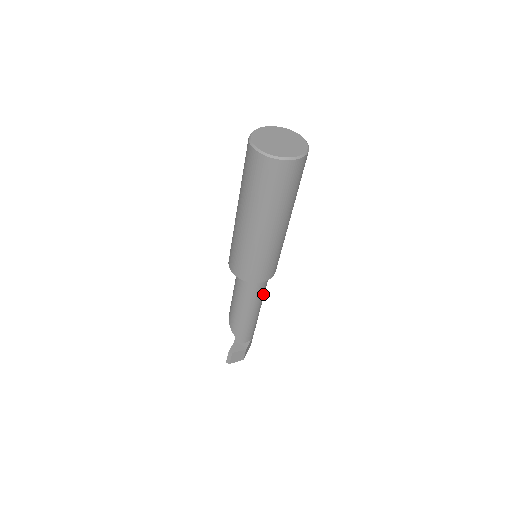
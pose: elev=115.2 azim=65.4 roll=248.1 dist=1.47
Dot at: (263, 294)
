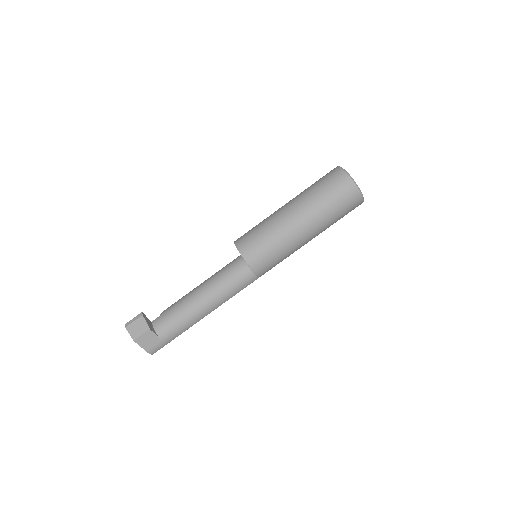
Dot at: (221, 295)
